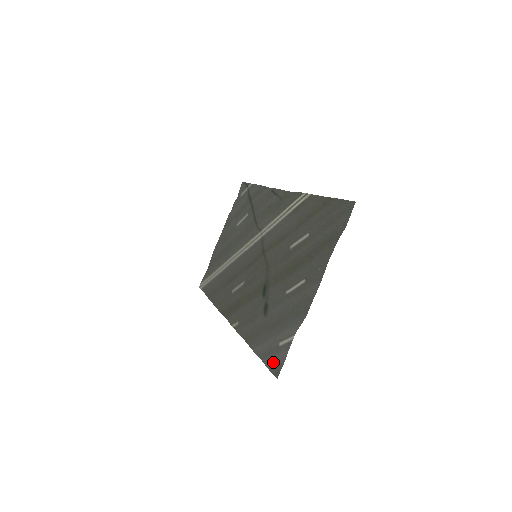
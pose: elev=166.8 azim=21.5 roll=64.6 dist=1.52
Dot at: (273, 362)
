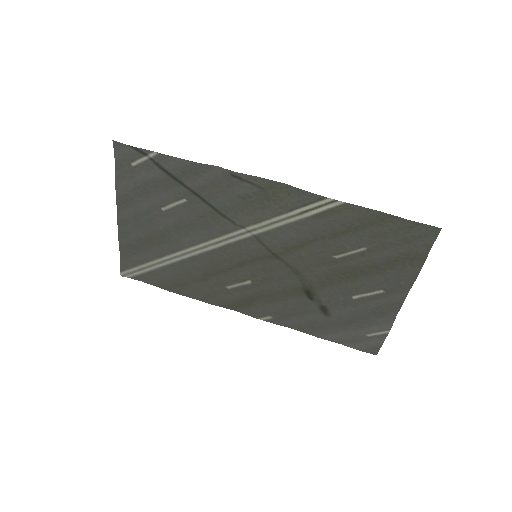
Dot at: (365, 347)
